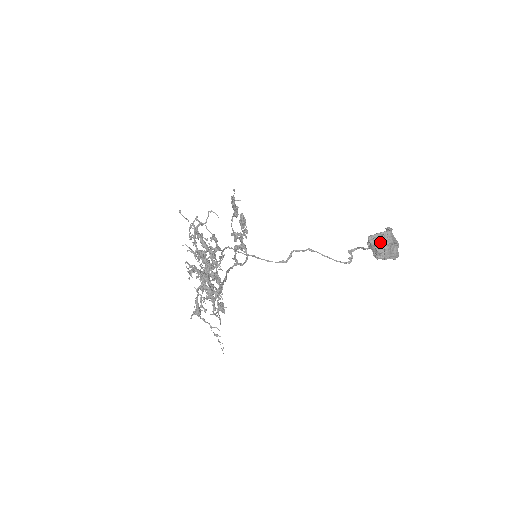
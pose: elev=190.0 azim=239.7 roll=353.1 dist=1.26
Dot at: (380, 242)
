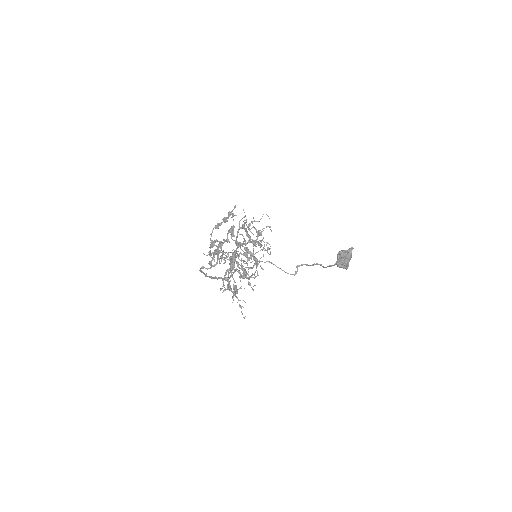
Dot at: (346, 255)
